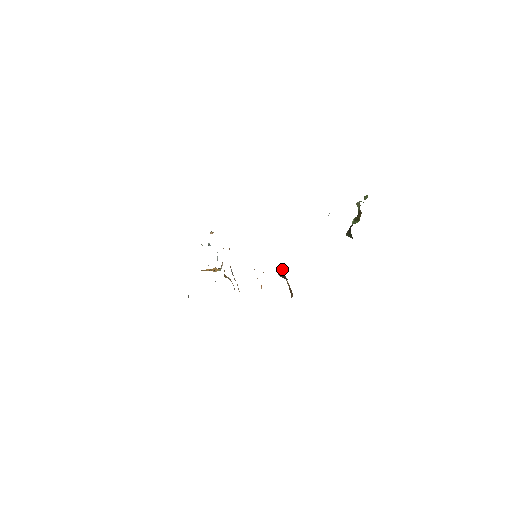
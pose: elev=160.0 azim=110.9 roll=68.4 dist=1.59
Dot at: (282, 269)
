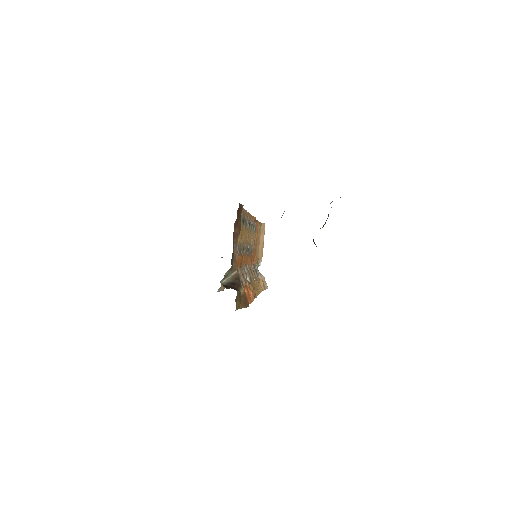
Dot at: (237, 276)
